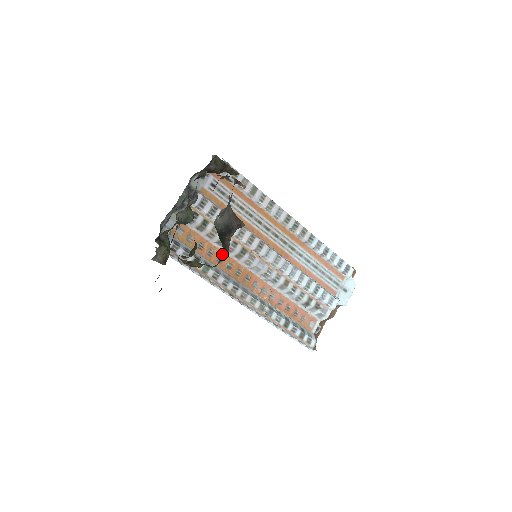
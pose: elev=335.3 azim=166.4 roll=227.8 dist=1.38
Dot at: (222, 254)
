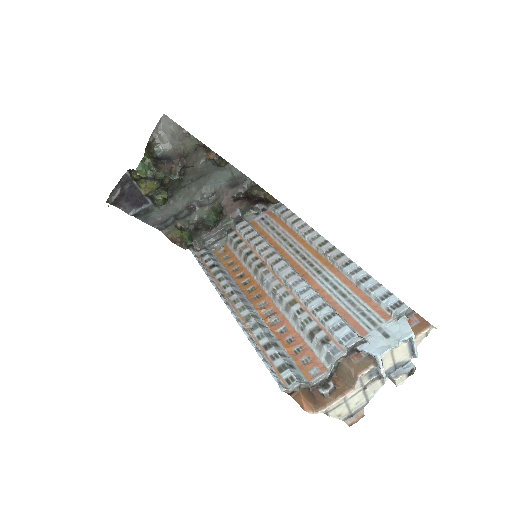
Dot at: (151, 169)
